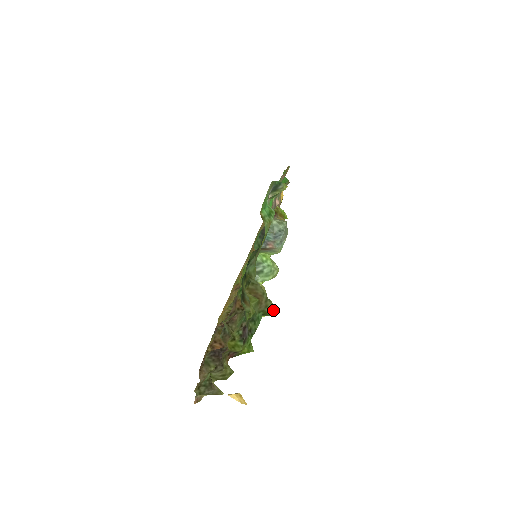
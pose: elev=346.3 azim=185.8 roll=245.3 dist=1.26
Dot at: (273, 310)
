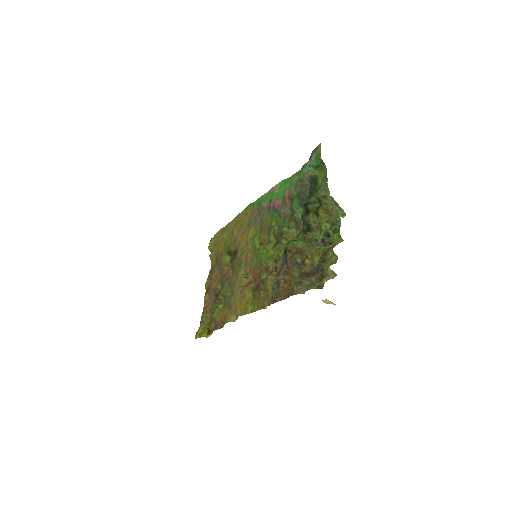
Dot at: (343, 215)
